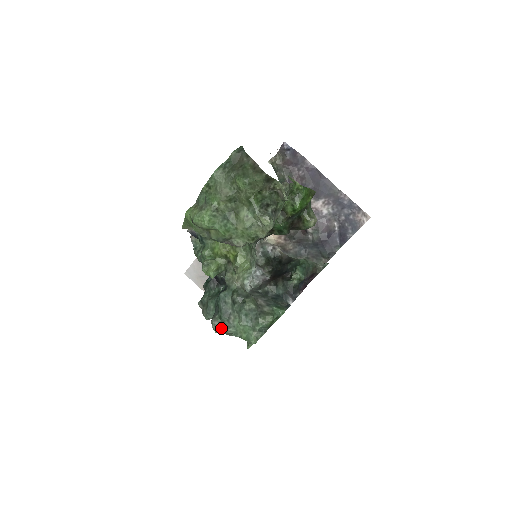
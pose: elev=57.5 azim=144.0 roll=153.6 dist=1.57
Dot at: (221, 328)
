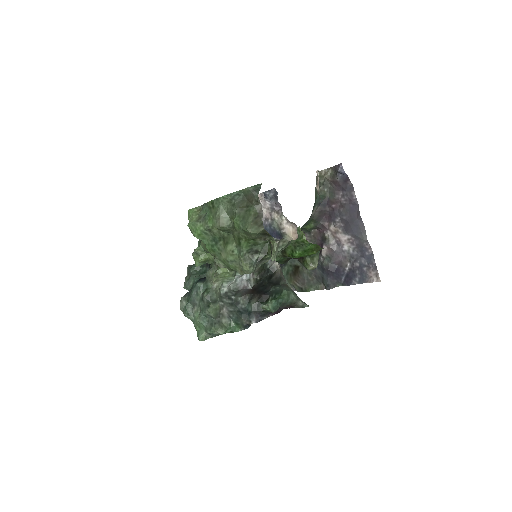
Dot at: (184, 310)
